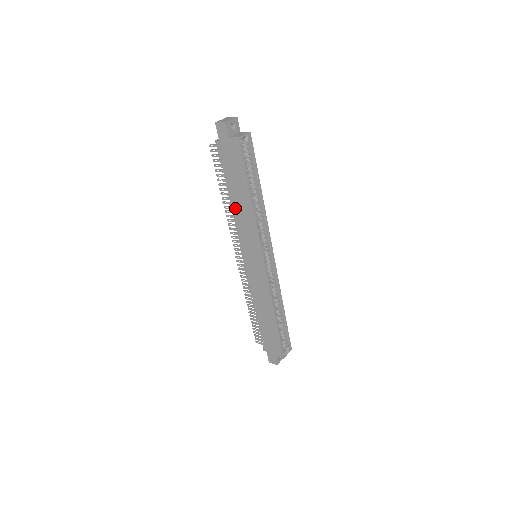
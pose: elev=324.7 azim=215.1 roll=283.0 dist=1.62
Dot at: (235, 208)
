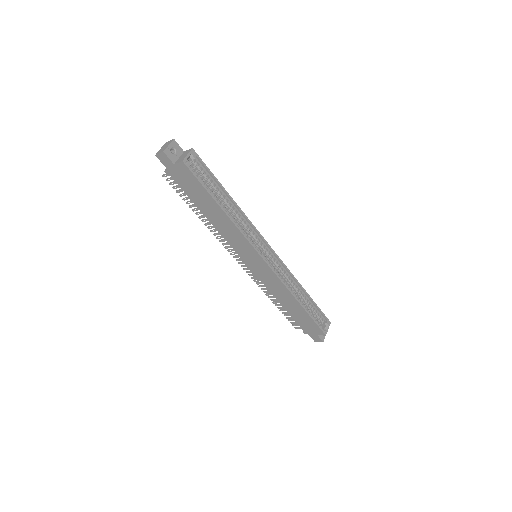
Dot at: (214, 223)
